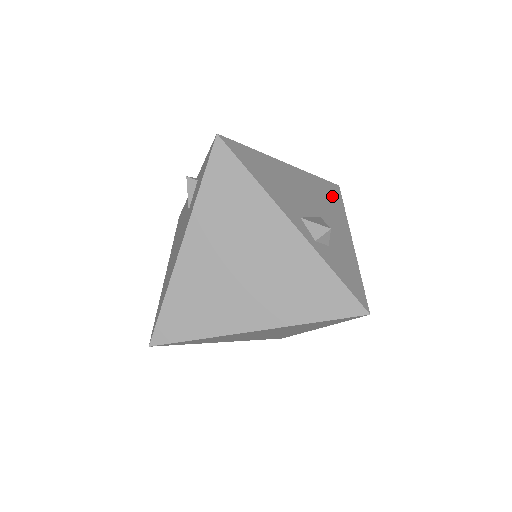
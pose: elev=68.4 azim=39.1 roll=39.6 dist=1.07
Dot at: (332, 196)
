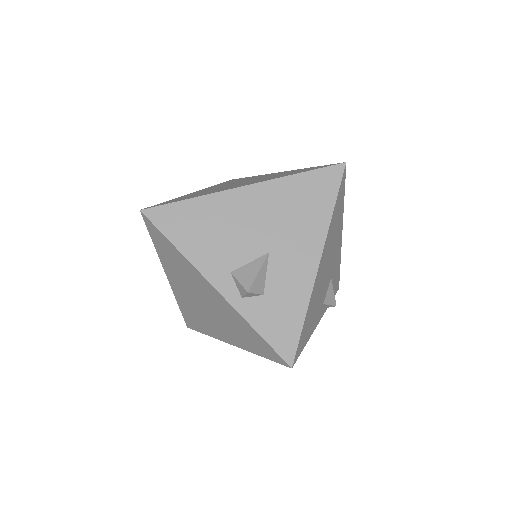
Dot at: (316, 197)
